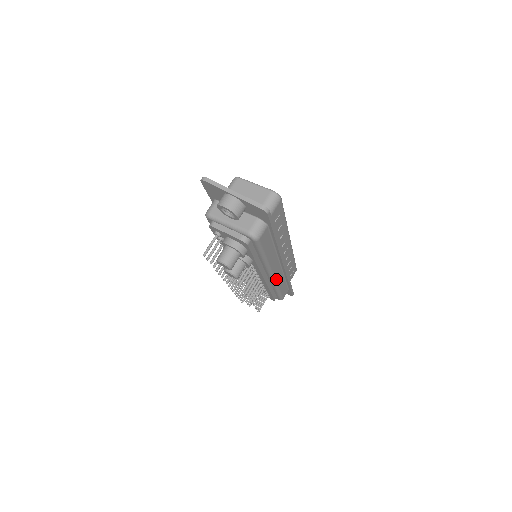
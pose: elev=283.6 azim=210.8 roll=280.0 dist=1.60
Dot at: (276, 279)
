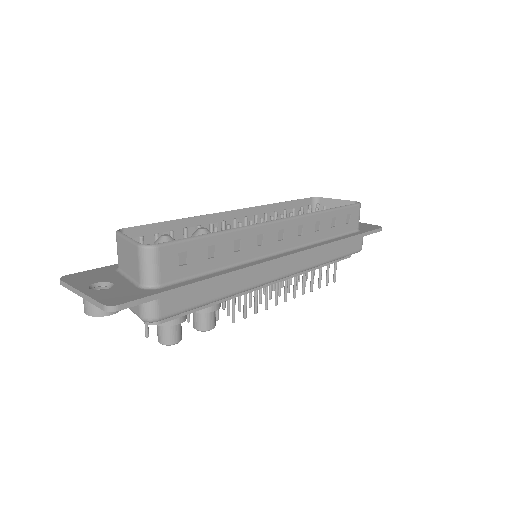
Dot at: (298, 269)
